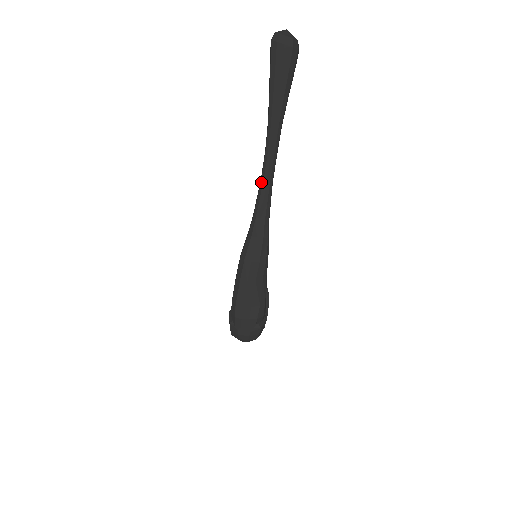
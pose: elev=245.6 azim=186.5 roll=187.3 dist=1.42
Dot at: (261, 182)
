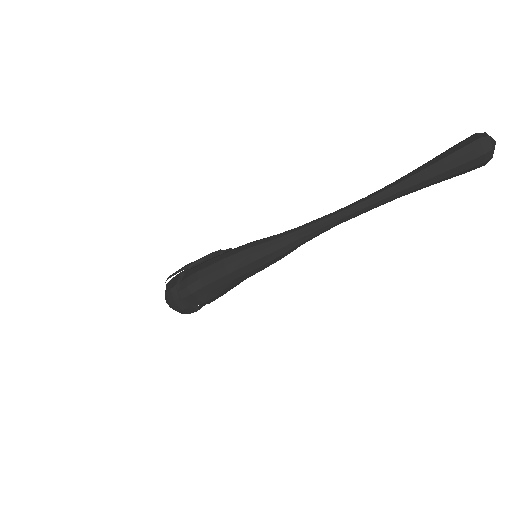
Dot at: (332, 216)
